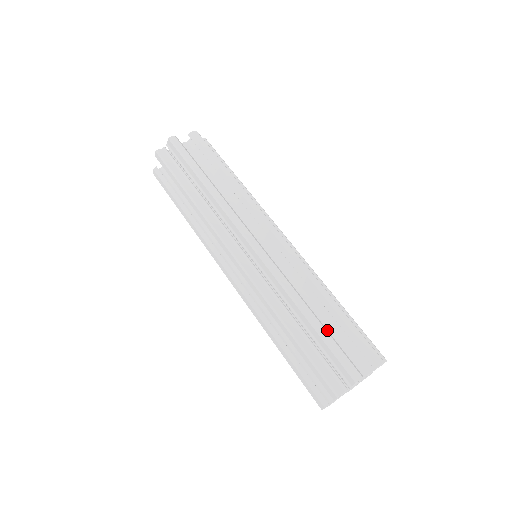
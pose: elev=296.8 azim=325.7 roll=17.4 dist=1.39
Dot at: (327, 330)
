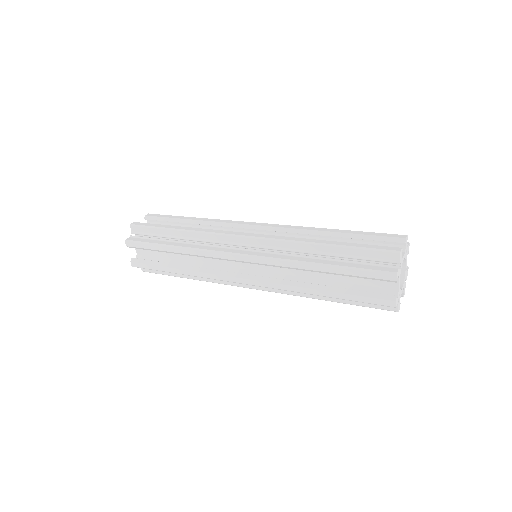
Dot at: occluded
